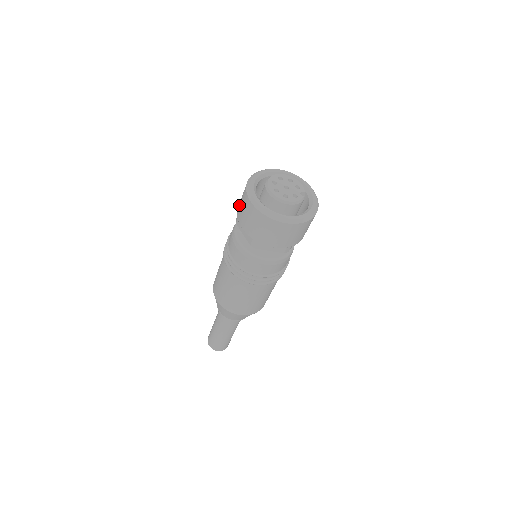
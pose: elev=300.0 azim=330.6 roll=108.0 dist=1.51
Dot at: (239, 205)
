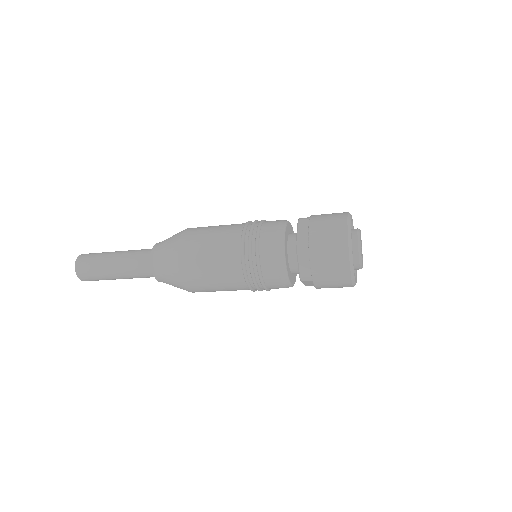
Dot at: (321, 214)
